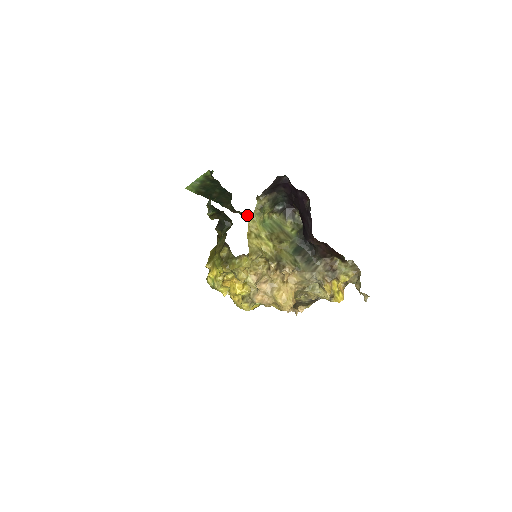
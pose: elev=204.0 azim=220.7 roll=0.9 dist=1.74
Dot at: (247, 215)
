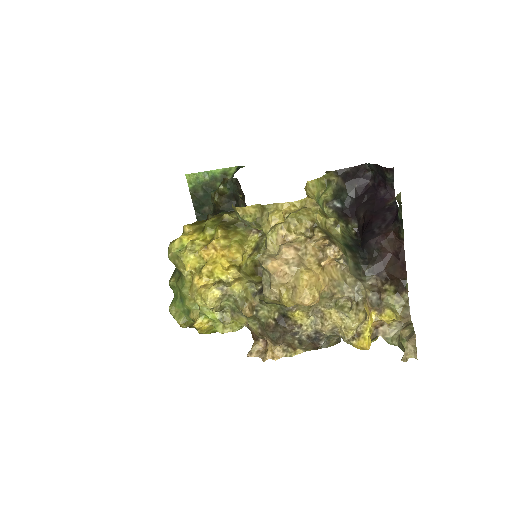
Dot at: occluded
